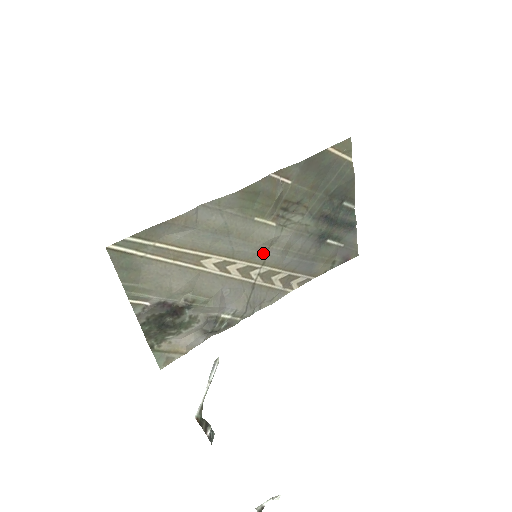
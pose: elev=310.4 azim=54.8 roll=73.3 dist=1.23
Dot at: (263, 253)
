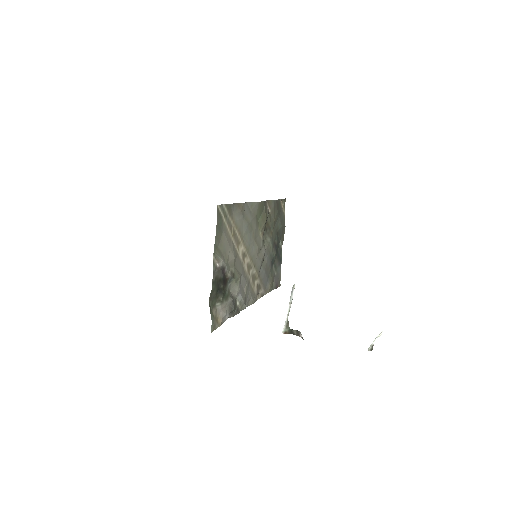
Dot at: (256, 257)
